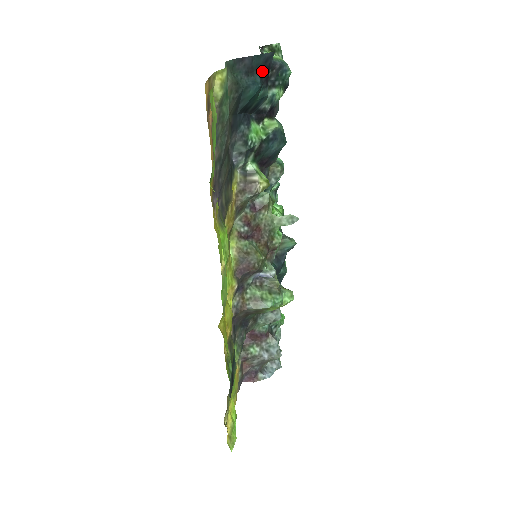
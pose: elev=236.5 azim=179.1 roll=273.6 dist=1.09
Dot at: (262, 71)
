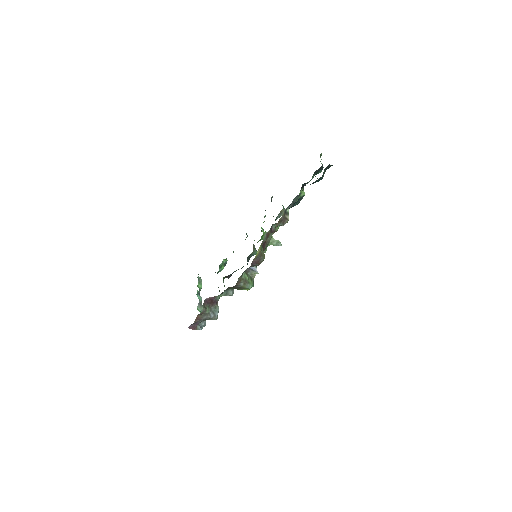
Dot at: occluded
